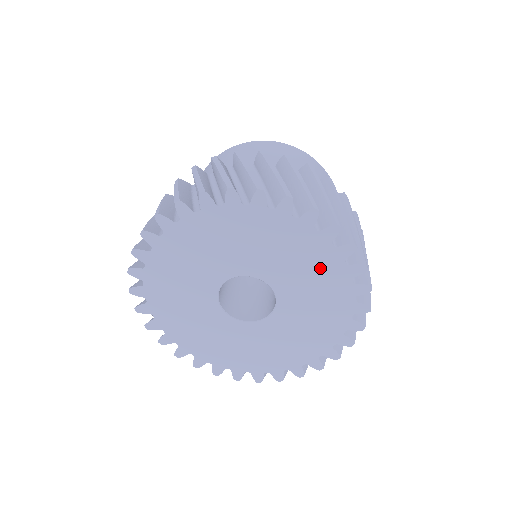
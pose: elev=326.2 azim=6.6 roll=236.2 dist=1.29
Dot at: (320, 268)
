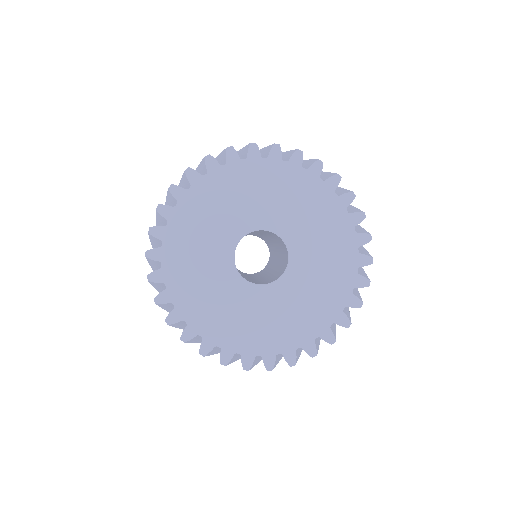
Dot at: (291, 186)
